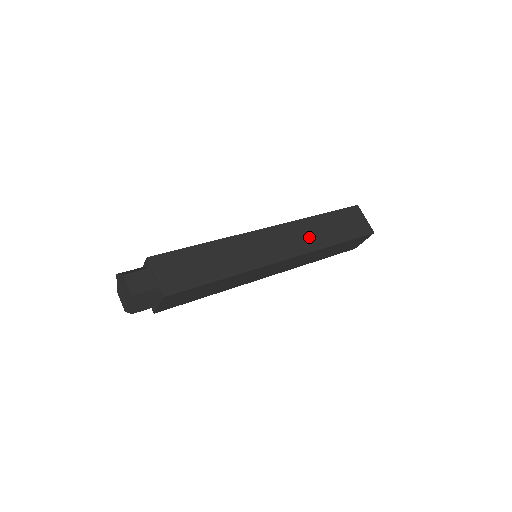
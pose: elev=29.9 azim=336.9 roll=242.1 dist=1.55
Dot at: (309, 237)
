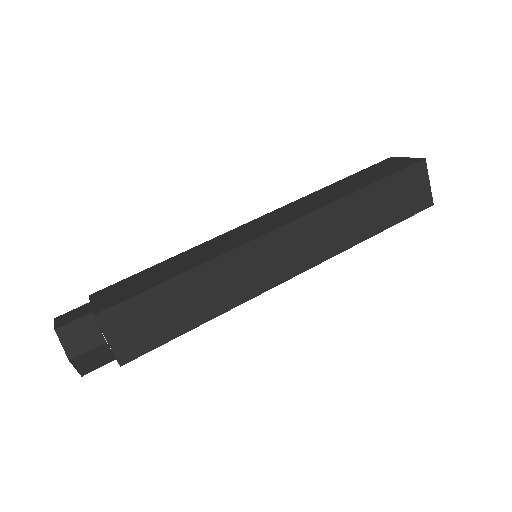
Dot at: (317, 201)
